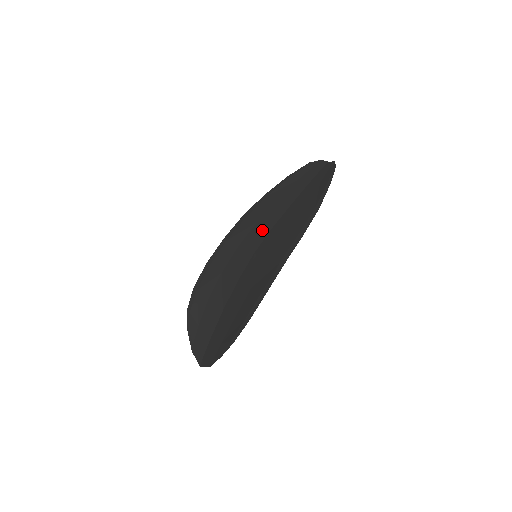
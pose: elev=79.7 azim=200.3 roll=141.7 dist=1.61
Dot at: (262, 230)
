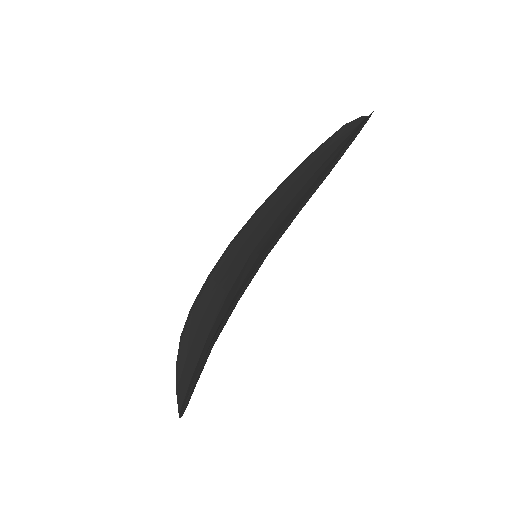
Dot at: (269, 220)
